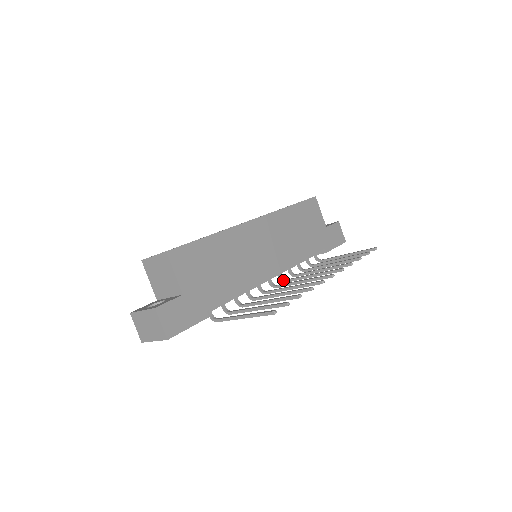
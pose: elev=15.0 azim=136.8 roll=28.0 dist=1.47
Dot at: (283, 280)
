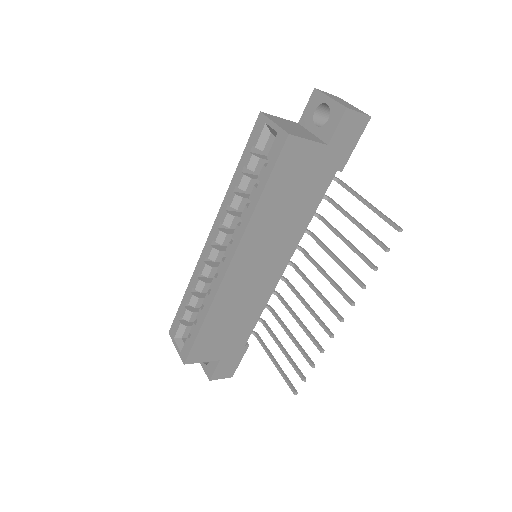
Dot at: occluded
